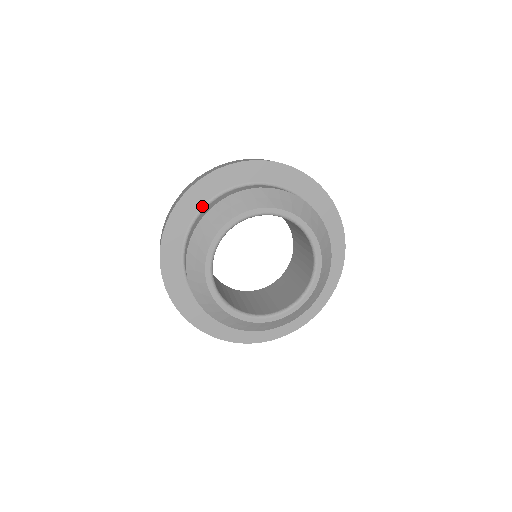
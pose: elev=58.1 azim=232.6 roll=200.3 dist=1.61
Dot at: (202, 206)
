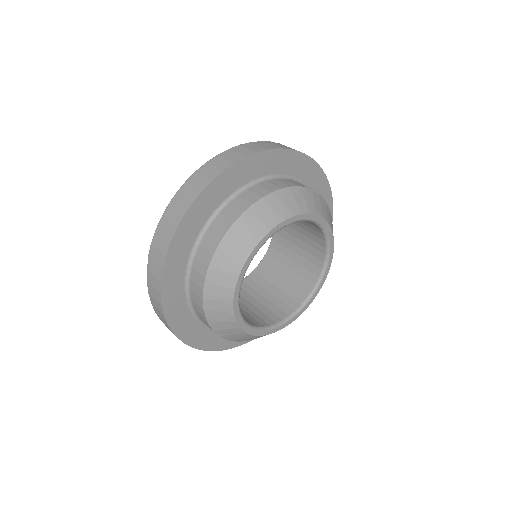
Dot at: (236, 189)
